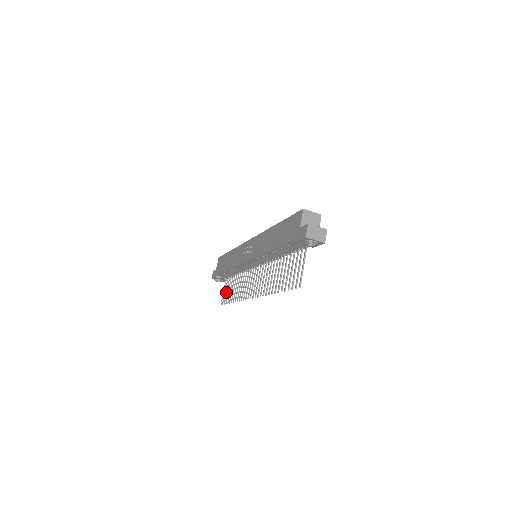
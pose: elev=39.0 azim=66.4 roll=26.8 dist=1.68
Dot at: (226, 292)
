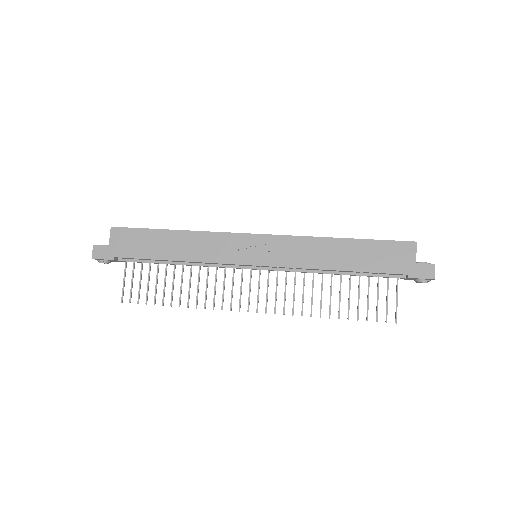
Dot at: (140, 285)
